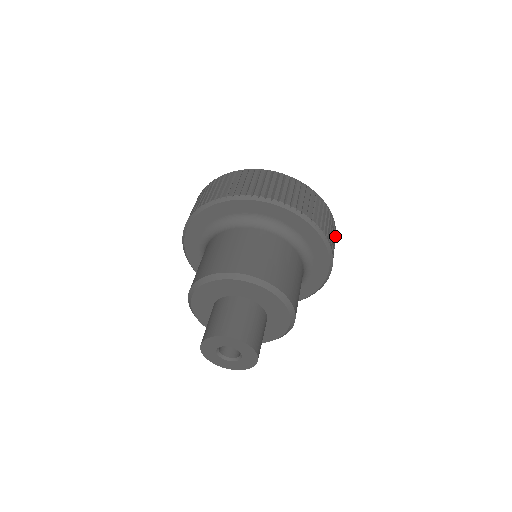
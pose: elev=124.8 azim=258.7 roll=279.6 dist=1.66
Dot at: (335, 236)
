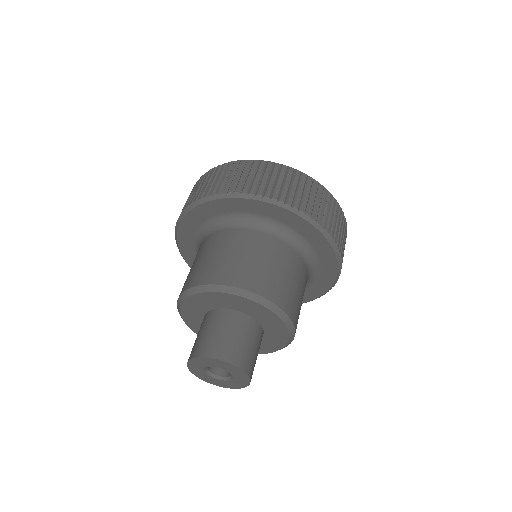
Dot at: occluded
